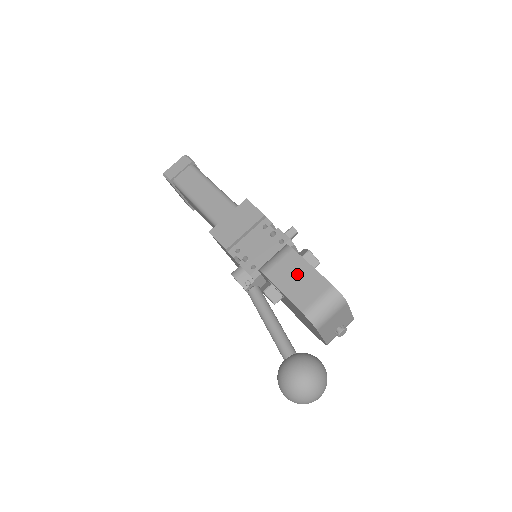
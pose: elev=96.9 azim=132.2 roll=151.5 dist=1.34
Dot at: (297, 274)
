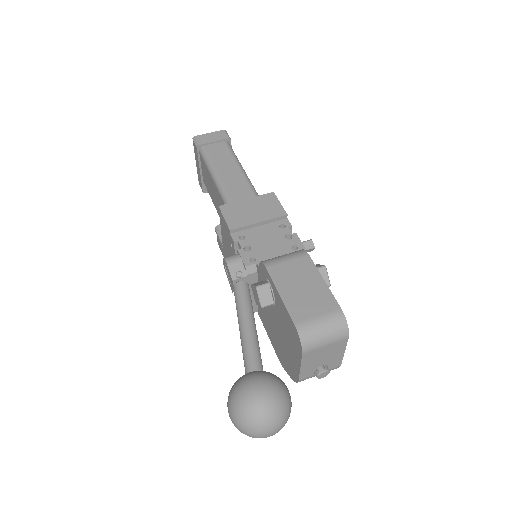
Dot at: (304, 282)
